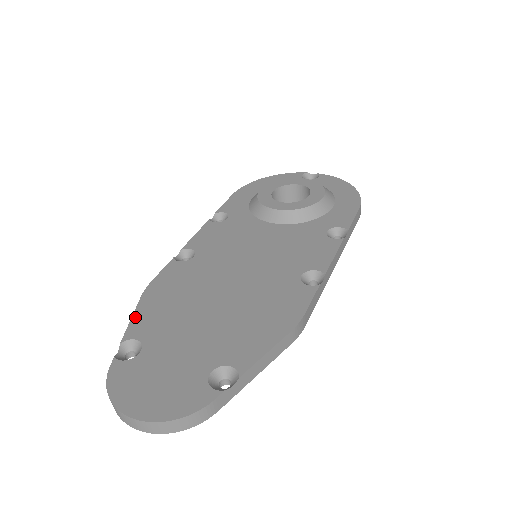
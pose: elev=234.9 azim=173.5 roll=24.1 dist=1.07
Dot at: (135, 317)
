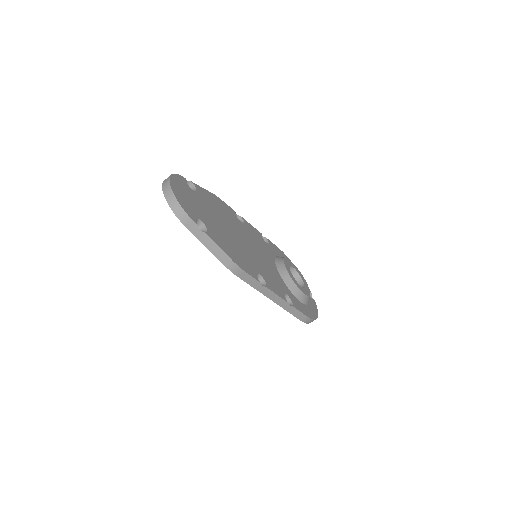
Dot at: (204, 189)
